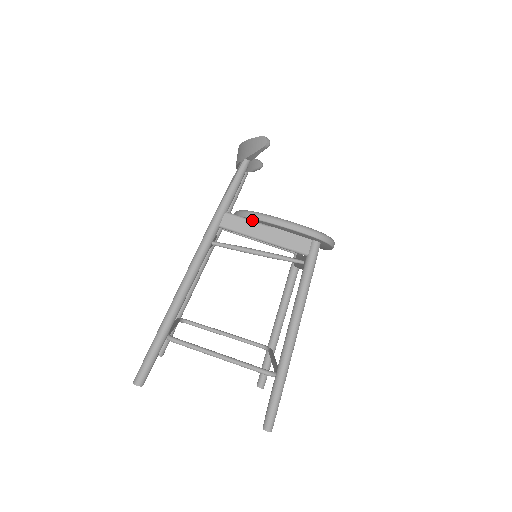
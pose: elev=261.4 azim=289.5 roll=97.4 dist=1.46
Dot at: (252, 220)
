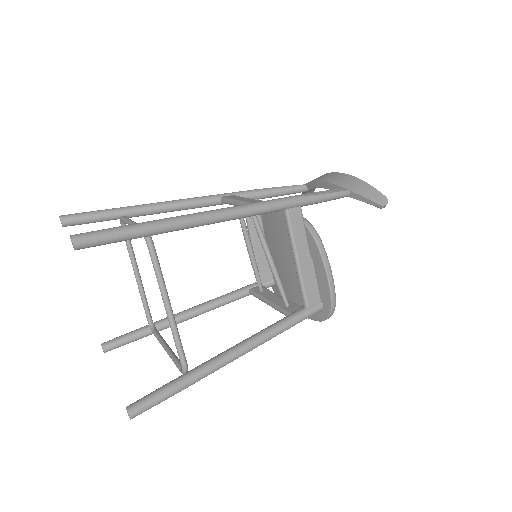
Dot at: (307, 236)
